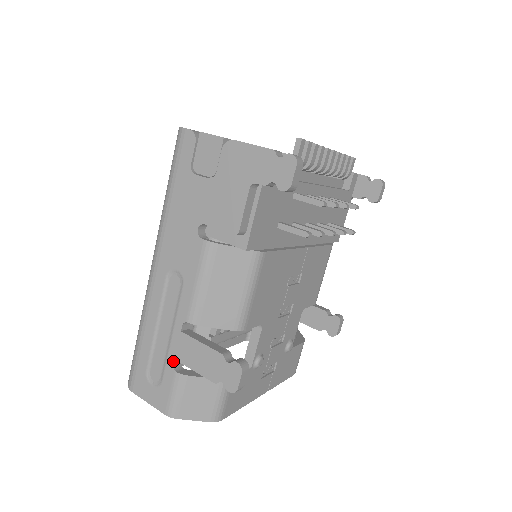
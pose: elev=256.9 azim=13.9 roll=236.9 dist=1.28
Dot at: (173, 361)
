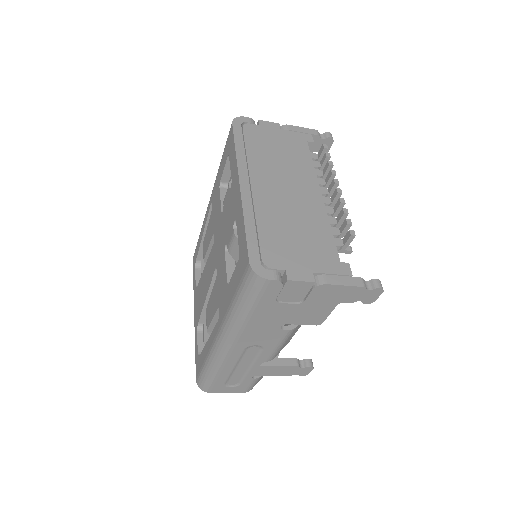
Dot at: (252, 376)
